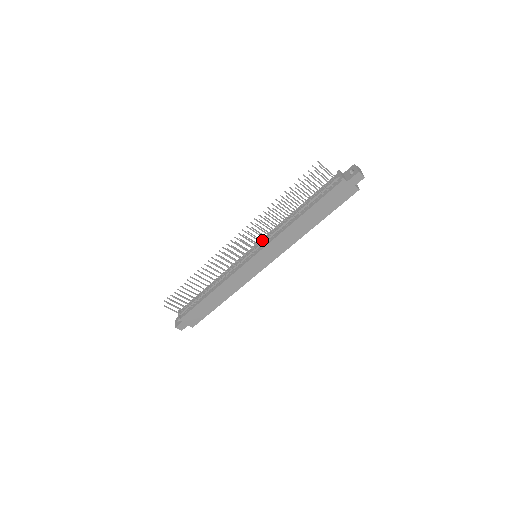
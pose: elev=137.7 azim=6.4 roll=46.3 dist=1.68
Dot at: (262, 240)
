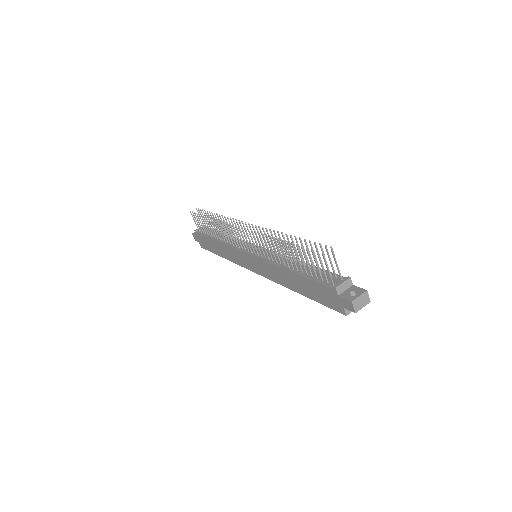
Dot at: (267, 250)
